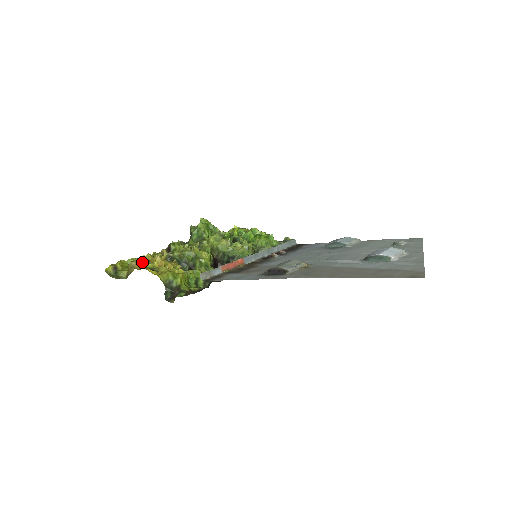
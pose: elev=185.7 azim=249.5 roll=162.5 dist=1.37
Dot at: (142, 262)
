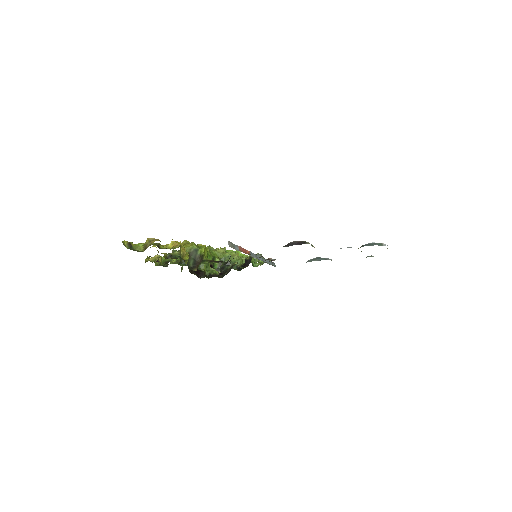
Dot at: (155, 243)
